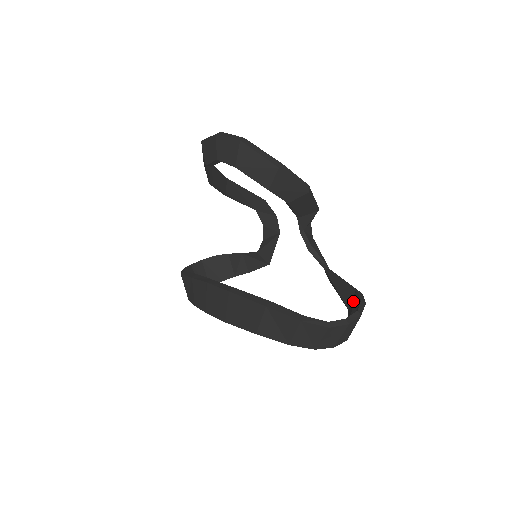
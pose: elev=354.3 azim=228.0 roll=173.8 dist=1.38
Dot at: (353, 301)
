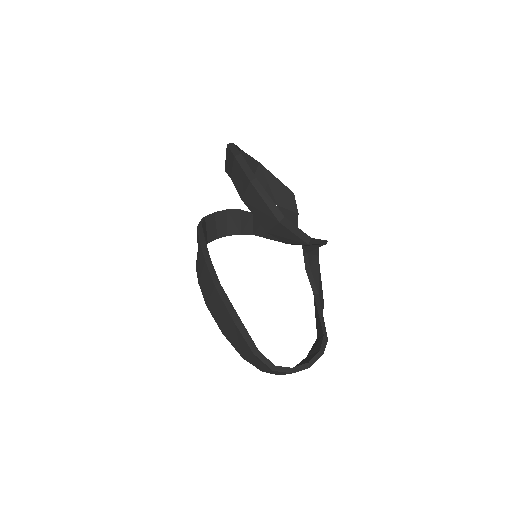
Dot at: (318, 341)
